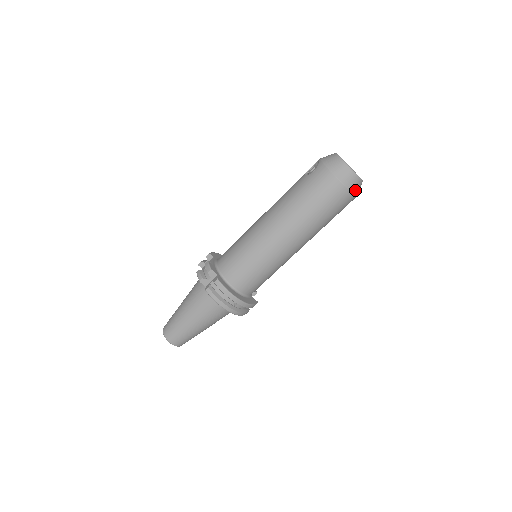
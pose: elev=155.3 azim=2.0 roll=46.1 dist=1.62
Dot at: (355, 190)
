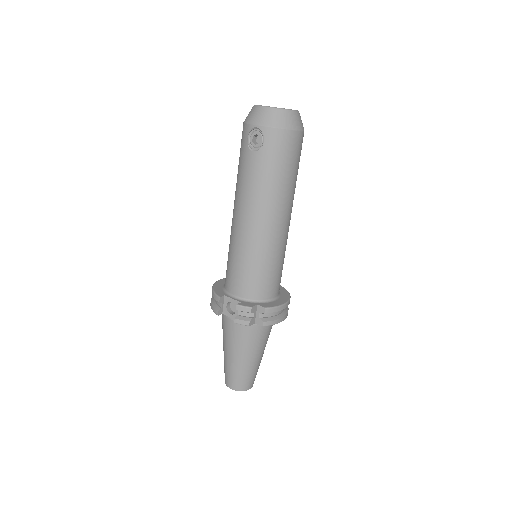
Dot at: occluded
